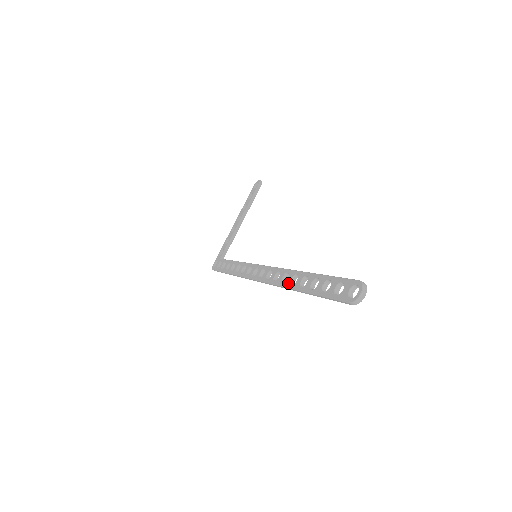
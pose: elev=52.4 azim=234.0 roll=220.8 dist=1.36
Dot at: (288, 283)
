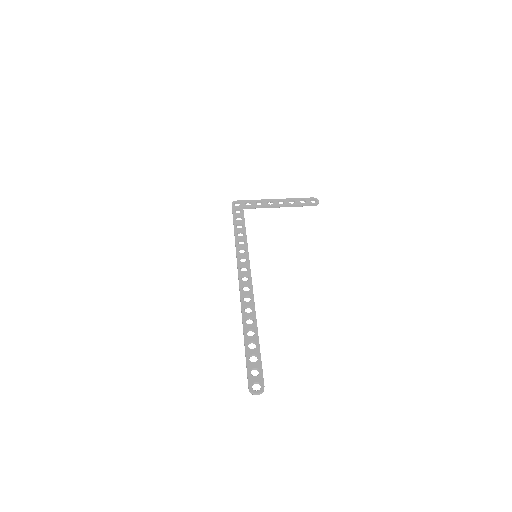
Dot at: (246, 316)
